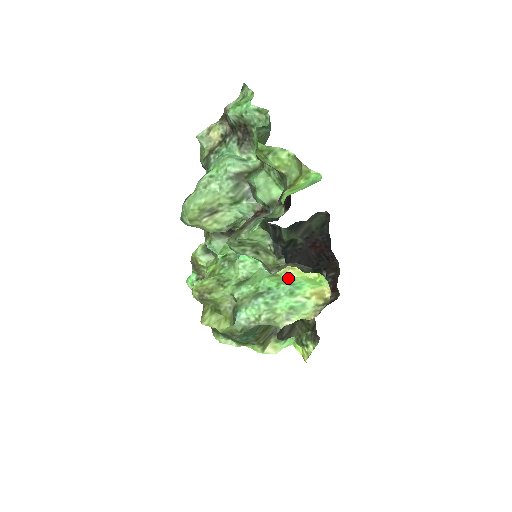
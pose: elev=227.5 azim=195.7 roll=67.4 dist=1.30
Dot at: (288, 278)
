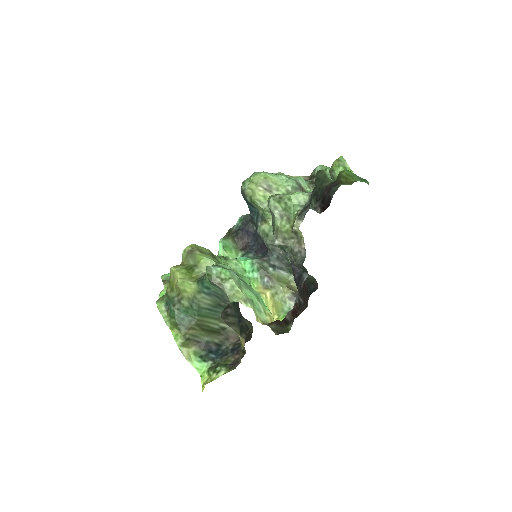
Dot at: occluded
